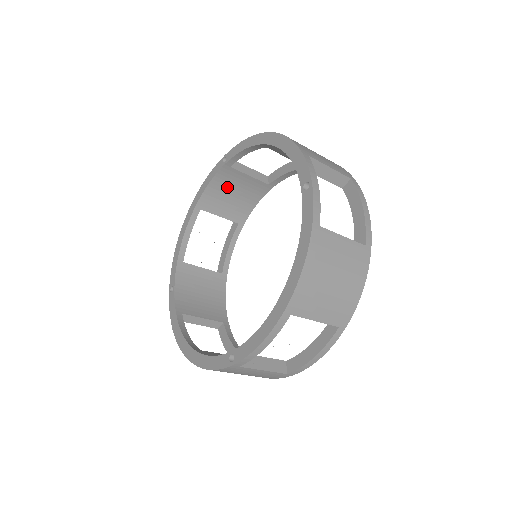
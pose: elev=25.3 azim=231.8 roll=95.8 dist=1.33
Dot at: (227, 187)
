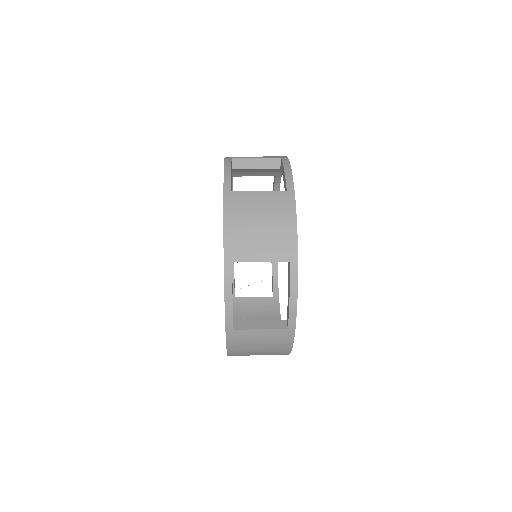
Dot at: occluded
